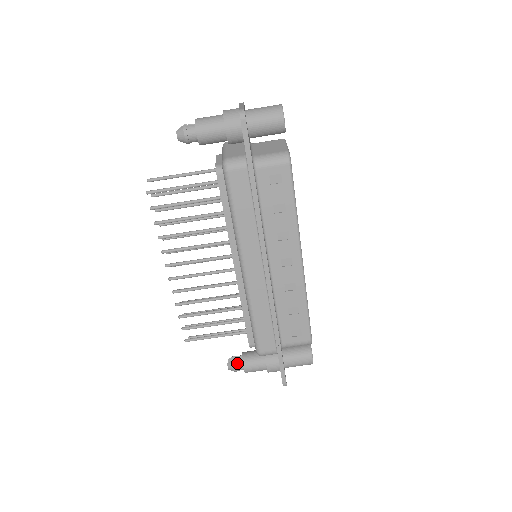
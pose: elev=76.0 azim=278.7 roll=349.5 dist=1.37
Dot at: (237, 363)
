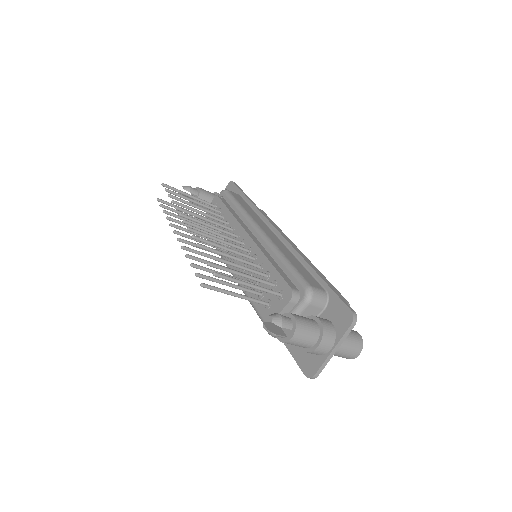
Dot at: occluded
